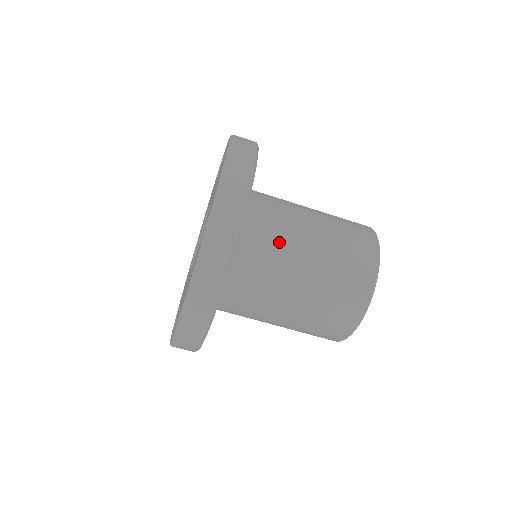
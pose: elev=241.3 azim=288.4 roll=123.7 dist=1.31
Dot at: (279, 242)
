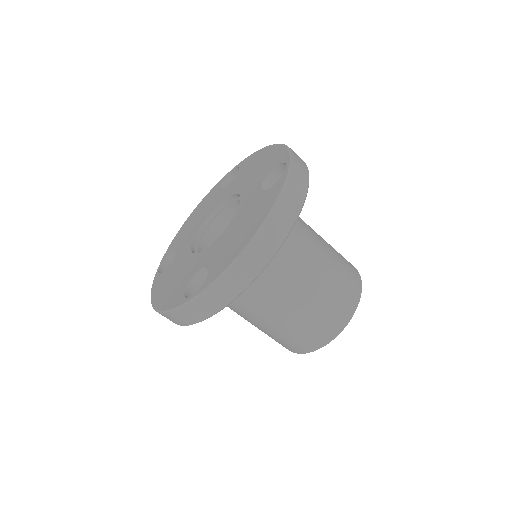
Dot at: (303, 225)
